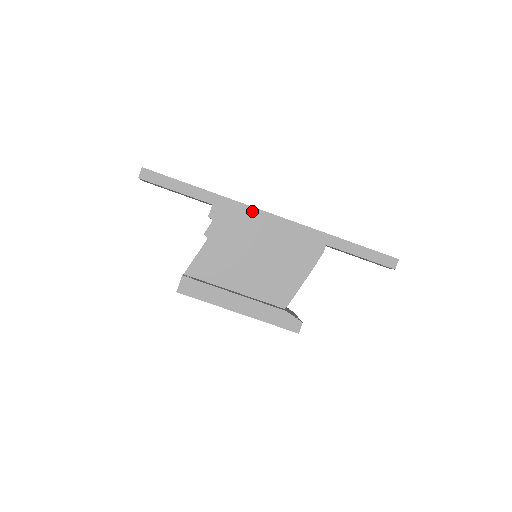
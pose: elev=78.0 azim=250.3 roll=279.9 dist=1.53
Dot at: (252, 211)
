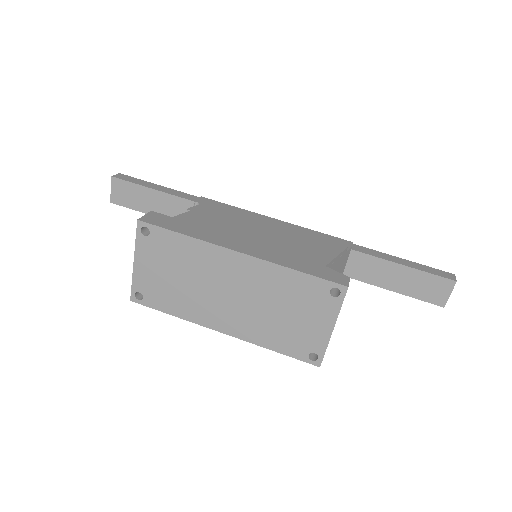
Dot at: occluded
